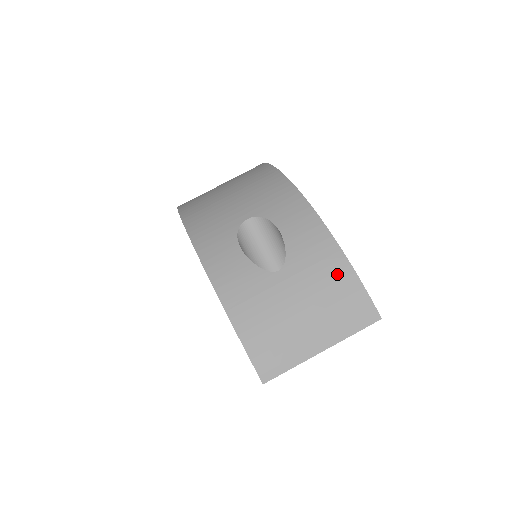
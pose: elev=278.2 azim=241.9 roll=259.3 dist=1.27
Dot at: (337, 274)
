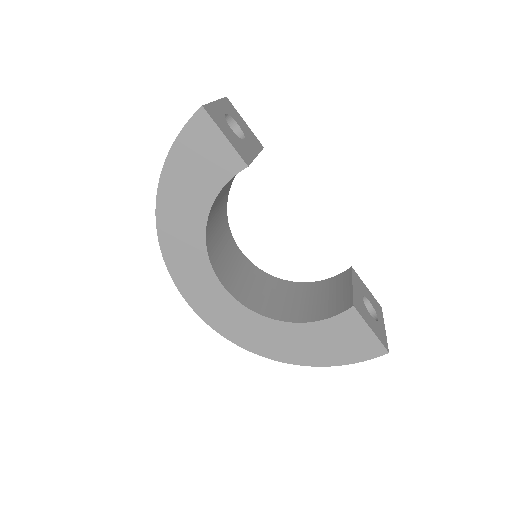
Dot at: occluded
